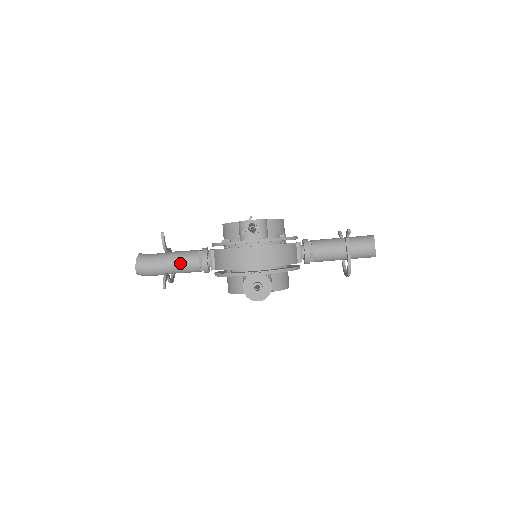
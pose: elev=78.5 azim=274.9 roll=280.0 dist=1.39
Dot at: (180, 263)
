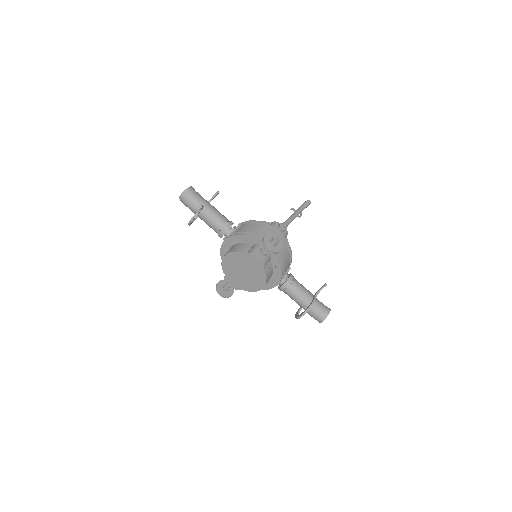
Dot at: (215, 212)
